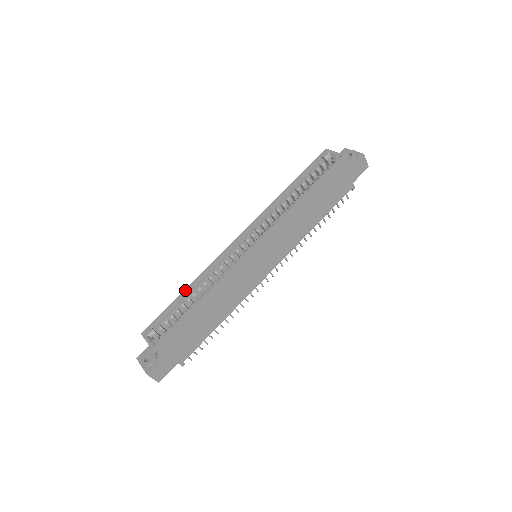
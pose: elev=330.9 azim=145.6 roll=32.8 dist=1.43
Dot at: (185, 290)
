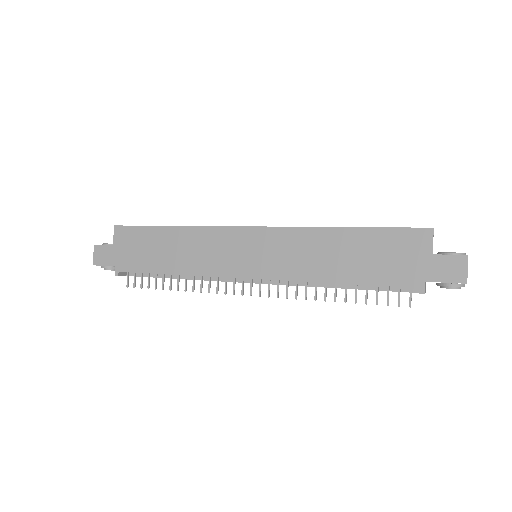
Dot at: occluded
